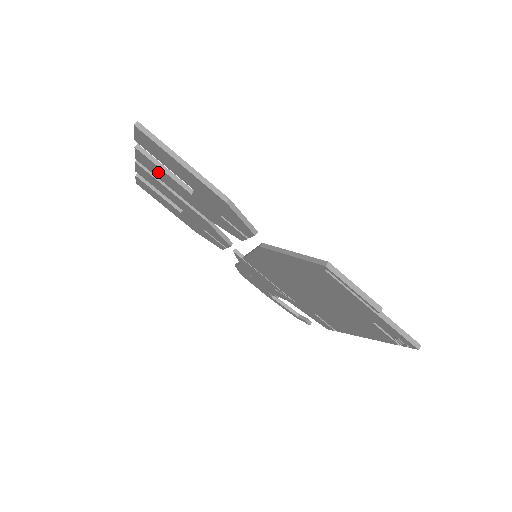
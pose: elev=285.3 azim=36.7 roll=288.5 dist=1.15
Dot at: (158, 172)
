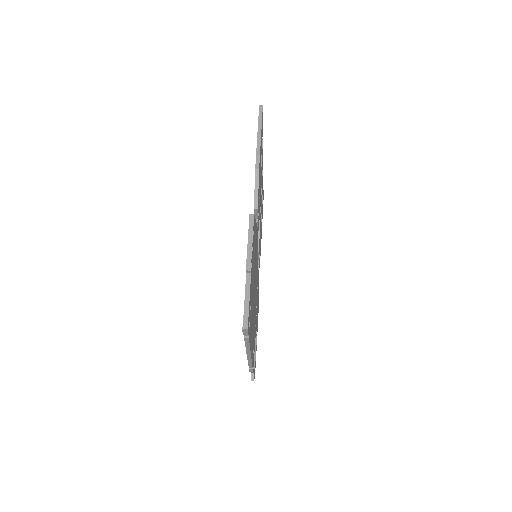
Dot at: occluded
